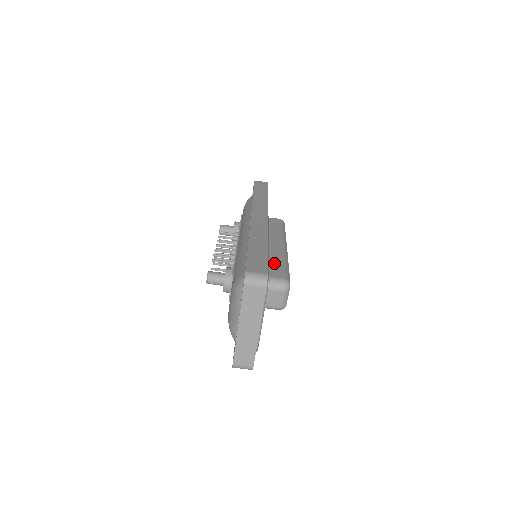
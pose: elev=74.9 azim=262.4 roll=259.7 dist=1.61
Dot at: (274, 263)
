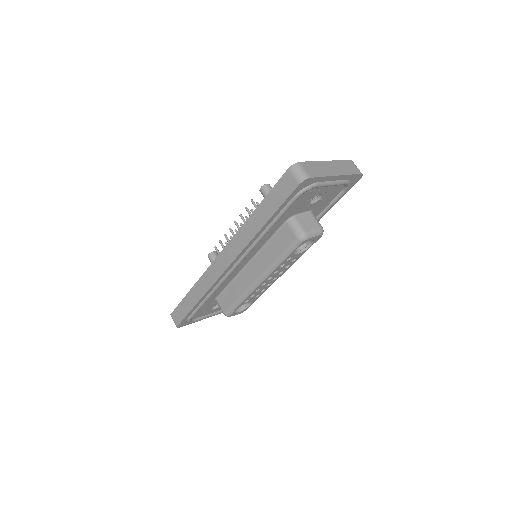
Dot at: occluded
